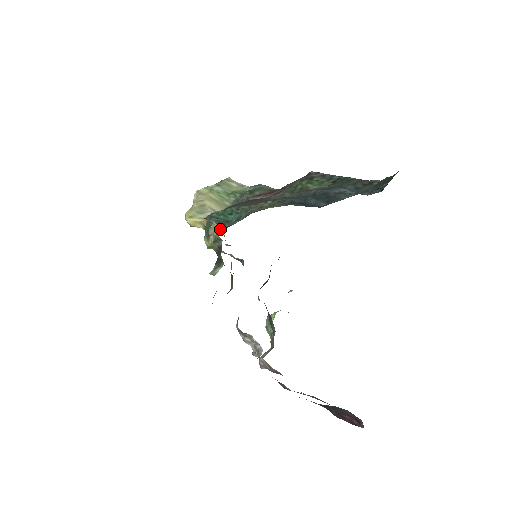
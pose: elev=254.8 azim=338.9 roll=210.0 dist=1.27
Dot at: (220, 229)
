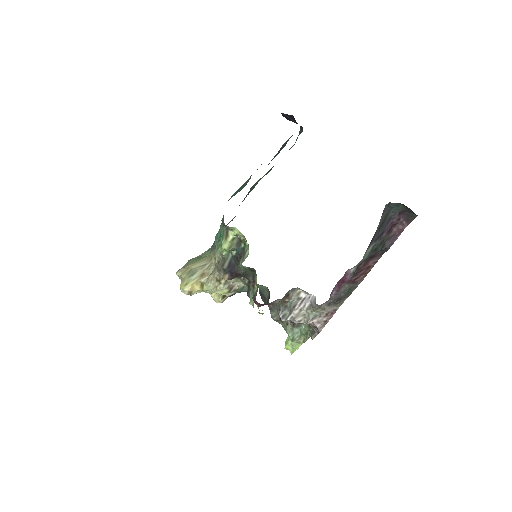
Dot at: (217, 265)
